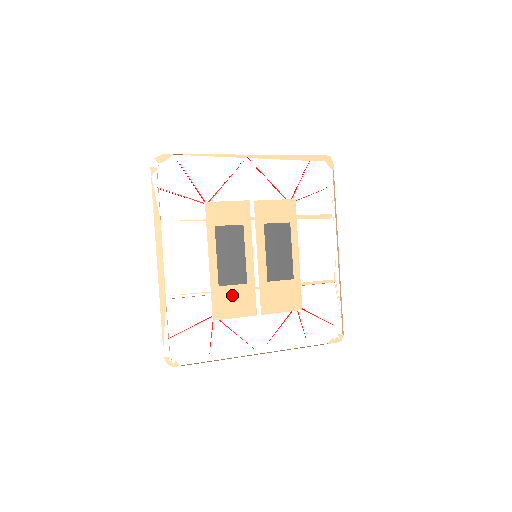
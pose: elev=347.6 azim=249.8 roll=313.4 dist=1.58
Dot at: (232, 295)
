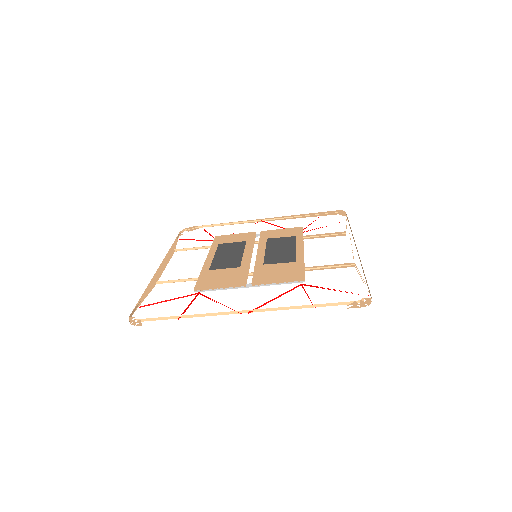
Dot at: (221, 275)
